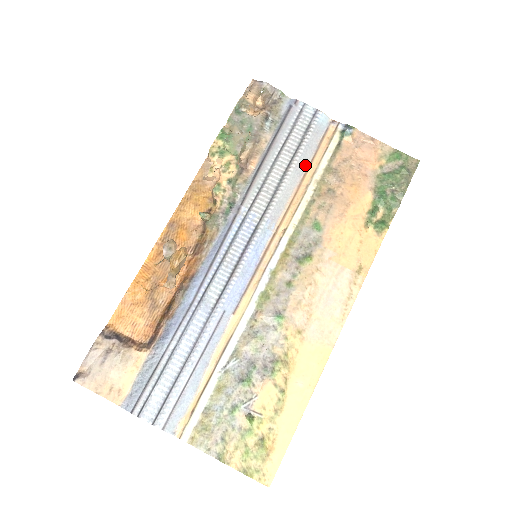
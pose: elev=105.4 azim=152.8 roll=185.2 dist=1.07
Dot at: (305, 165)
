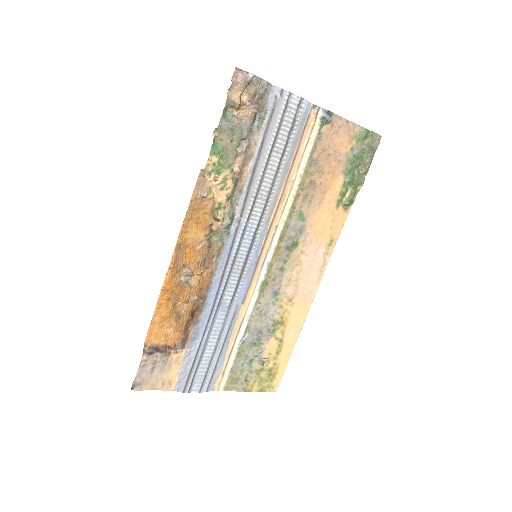
Dot at: (290, 161)
